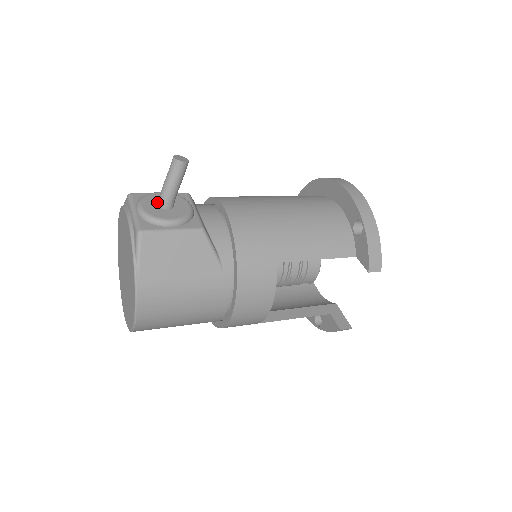
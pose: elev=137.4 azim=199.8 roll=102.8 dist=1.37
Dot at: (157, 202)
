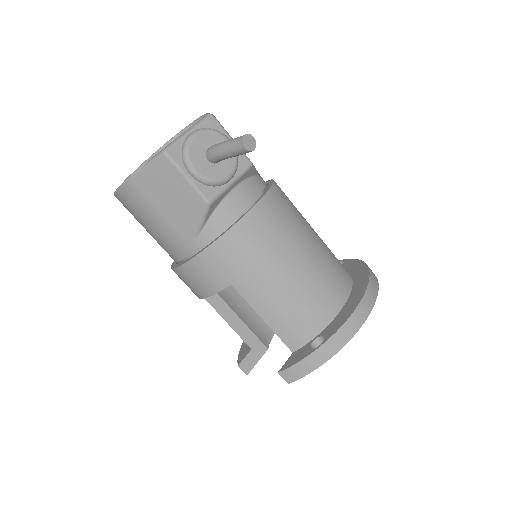
Dot at: (212, 145)
